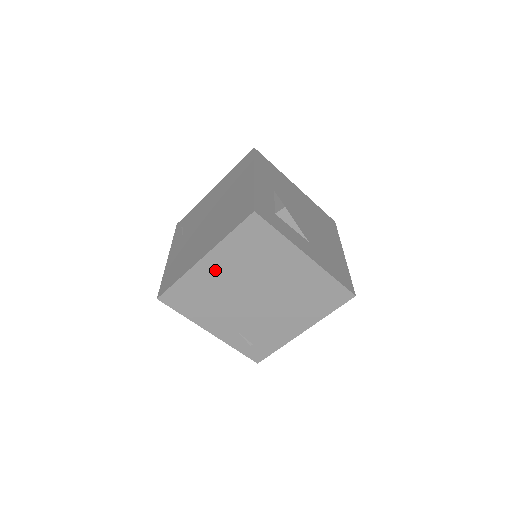
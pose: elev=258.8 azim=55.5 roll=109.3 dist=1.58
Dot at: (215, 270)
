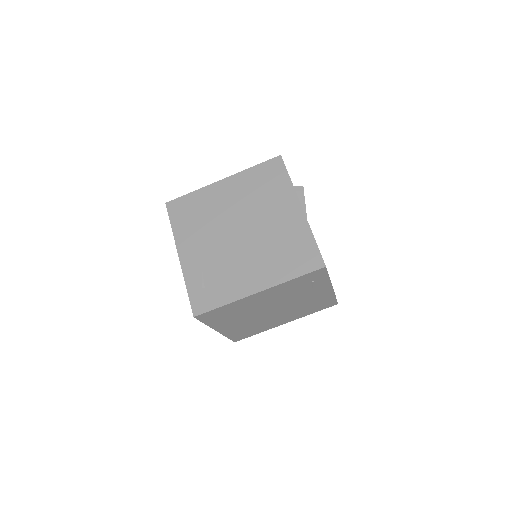
Dot at: (224, 193)
